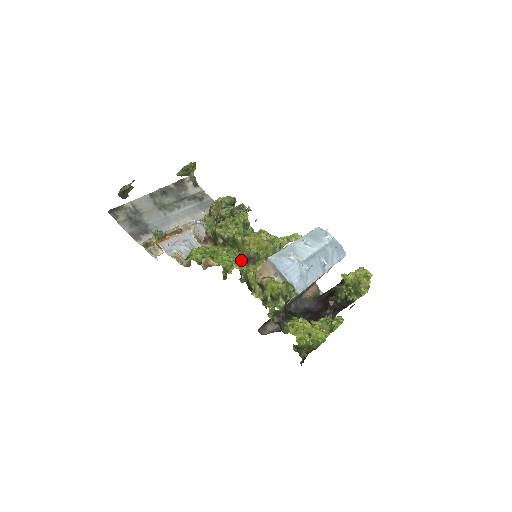
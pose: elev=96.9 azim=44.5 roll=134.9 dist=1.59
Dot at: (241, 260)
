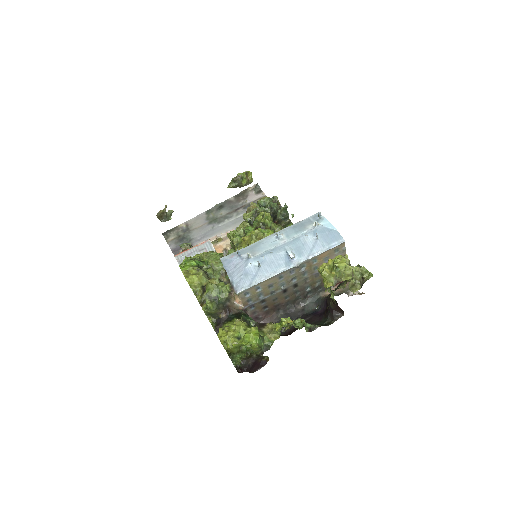
Dot at: (216, 263)
